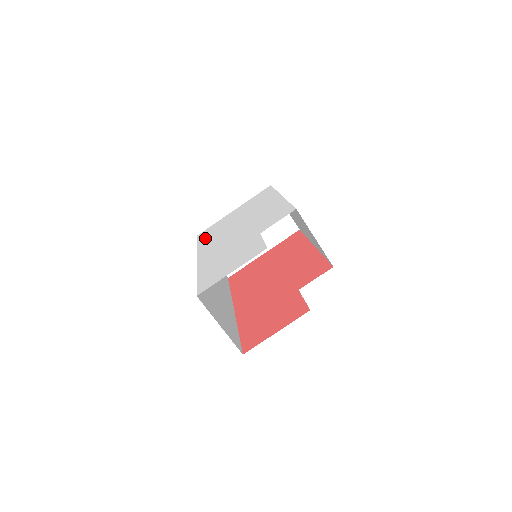
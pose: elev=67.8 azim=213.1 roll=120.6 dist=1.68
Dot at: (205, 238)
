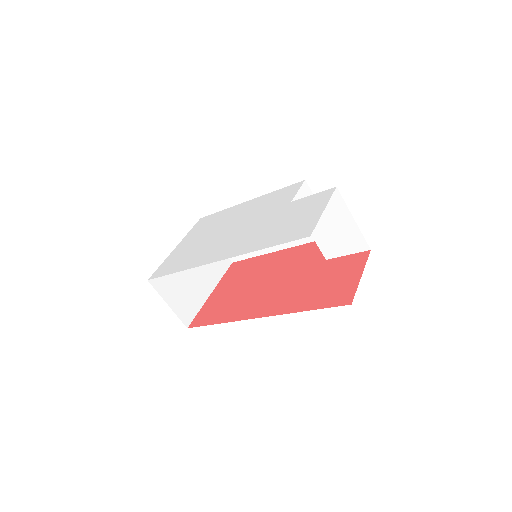
Dot at: (179, 265)
